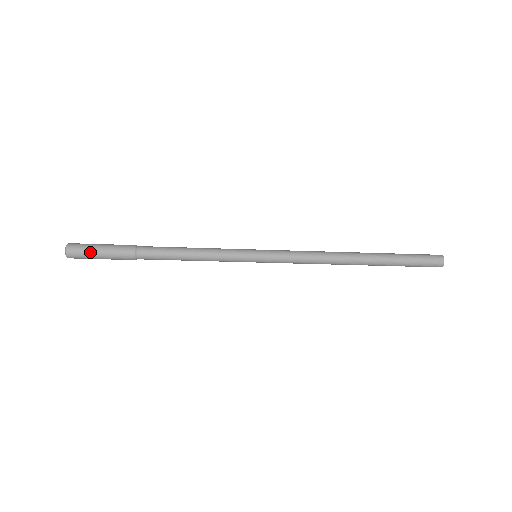
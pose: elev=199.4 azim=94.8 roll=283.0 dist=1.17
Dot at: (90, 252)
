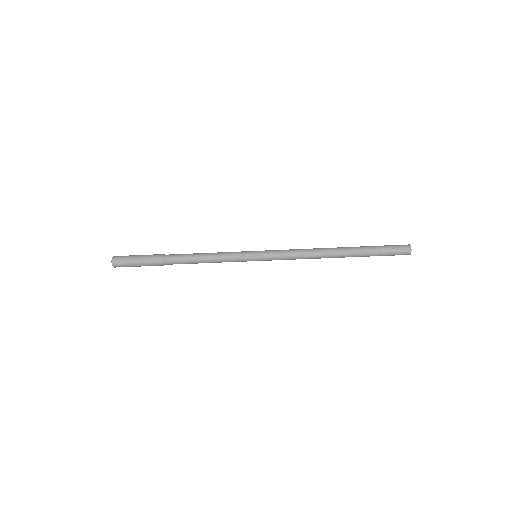
Dot at: (130, 260)
